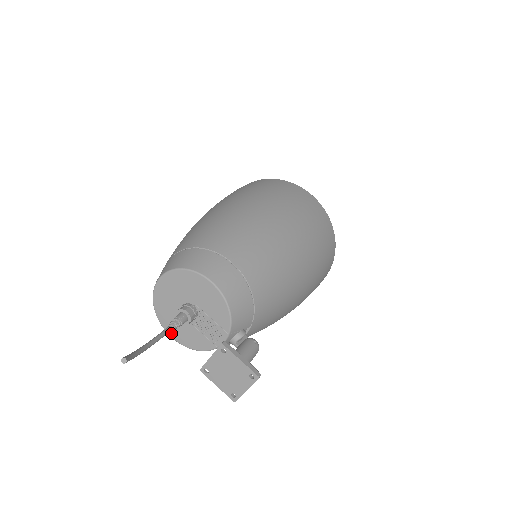
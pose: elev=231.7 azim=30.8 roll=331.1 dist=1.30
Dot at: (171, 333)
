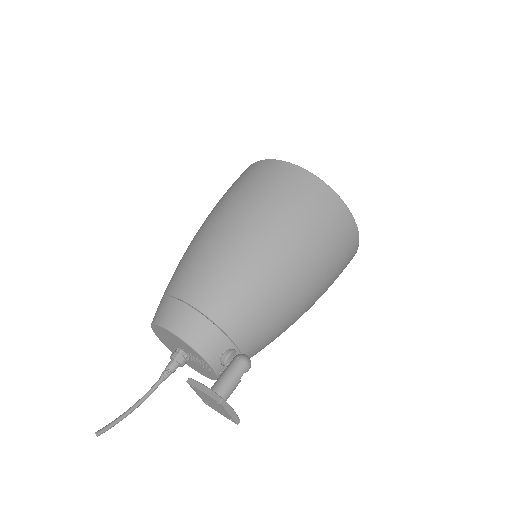
Dot at: (197, 371)
